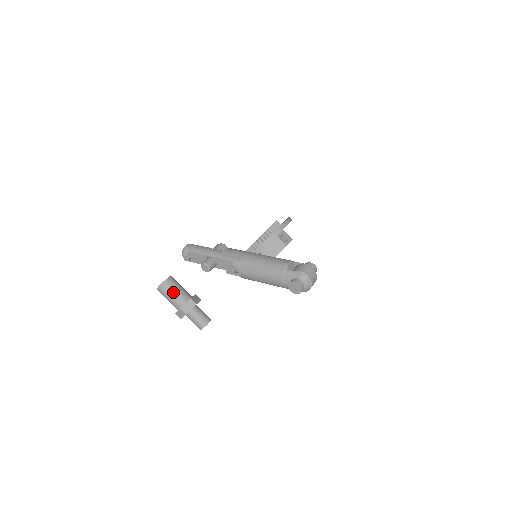
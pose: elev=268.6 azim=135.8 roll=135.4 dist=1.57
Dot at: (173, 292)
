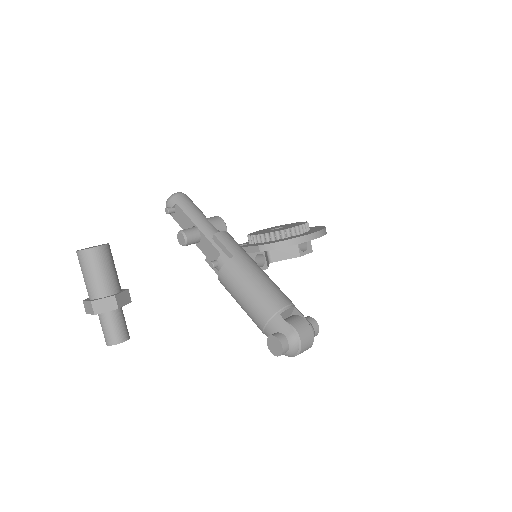
Dot at: (95, 271)
